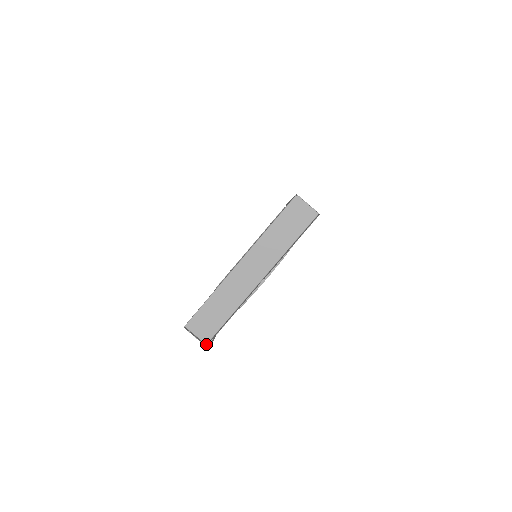
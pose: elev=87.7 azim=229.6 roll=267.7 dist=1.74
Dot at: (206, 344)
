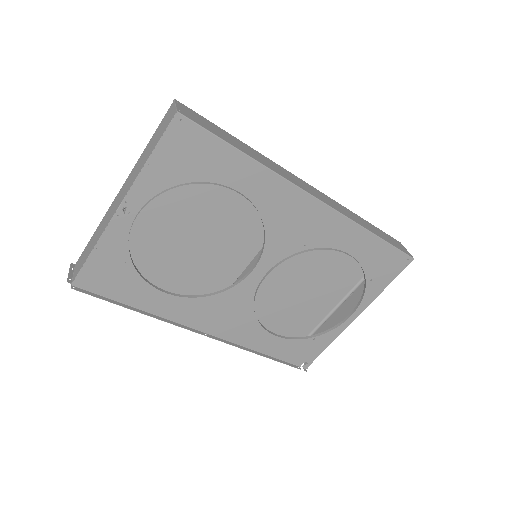
Dot at: (72, 283)
